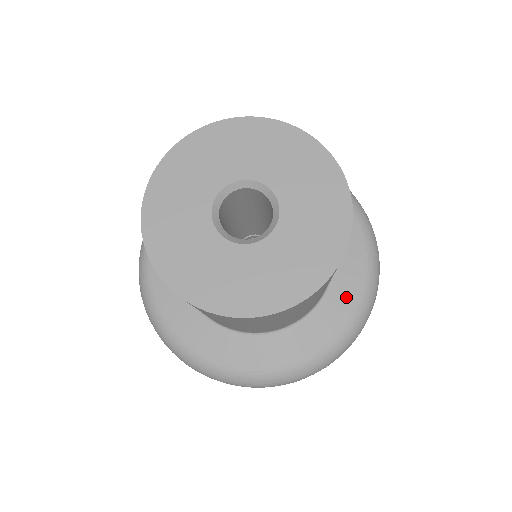
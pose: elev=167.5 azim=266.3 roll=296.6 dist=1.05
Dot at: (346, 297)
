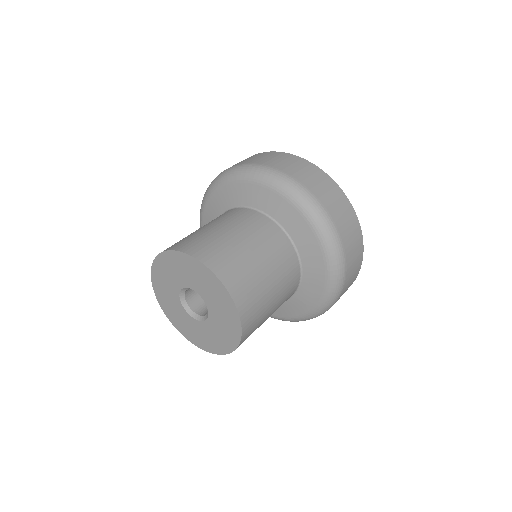
Dot at: (311, 295)
